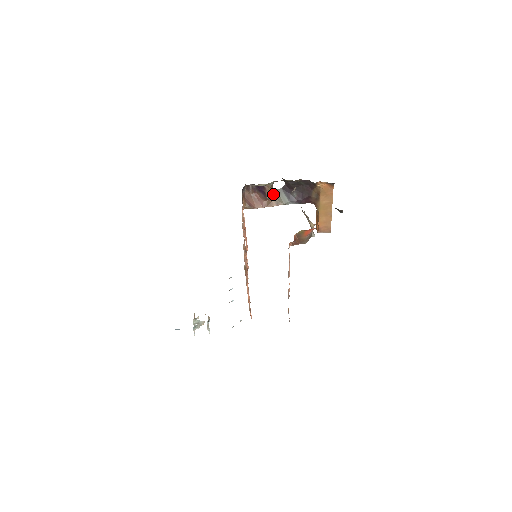
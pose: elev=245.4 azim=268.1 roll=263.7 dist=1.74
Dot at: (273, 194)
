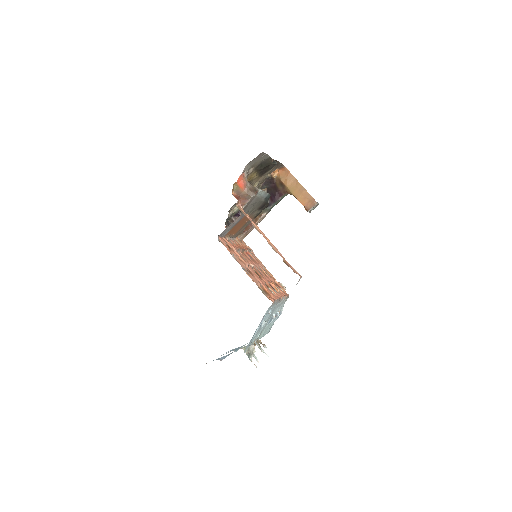
Dot at: occluded
